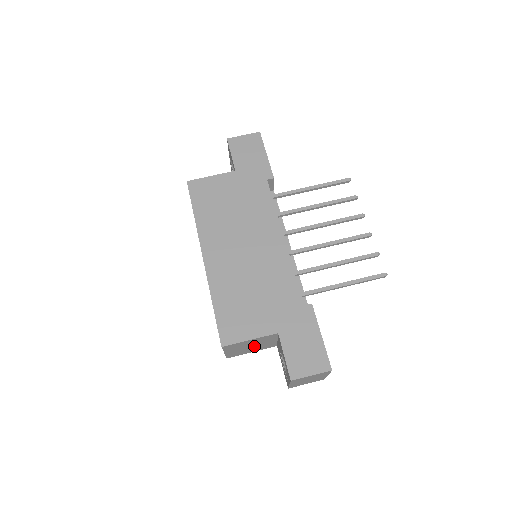
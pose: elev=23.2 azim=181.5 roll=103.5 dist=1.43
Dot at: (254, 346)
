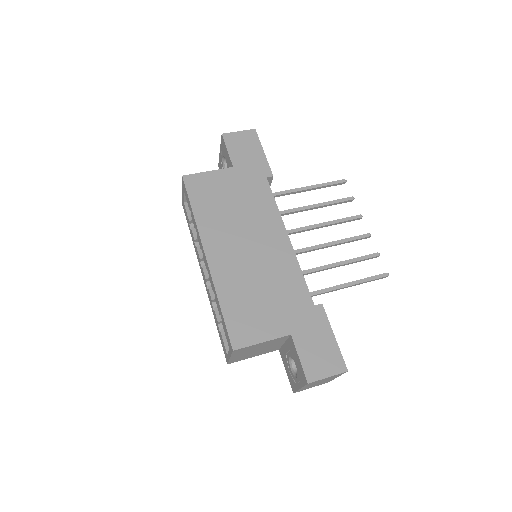
Dot at: (260, 350)
